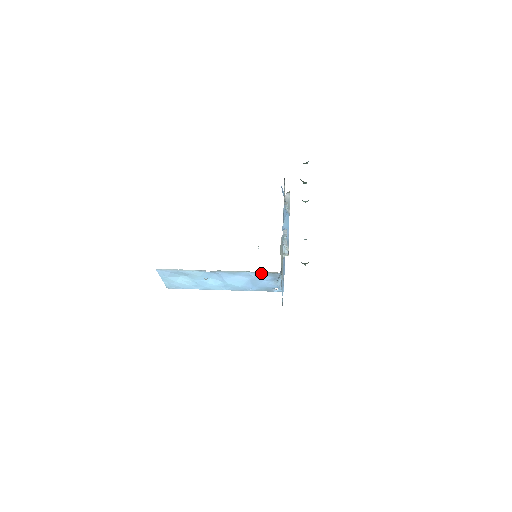
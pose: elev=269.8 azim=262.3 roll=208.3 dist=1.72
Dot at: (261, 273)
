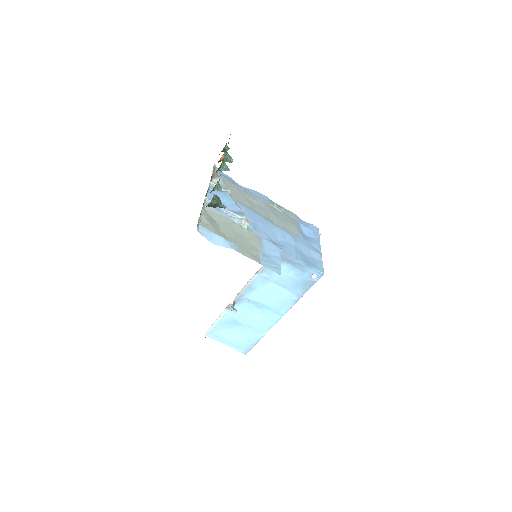
Dot at: occluded
